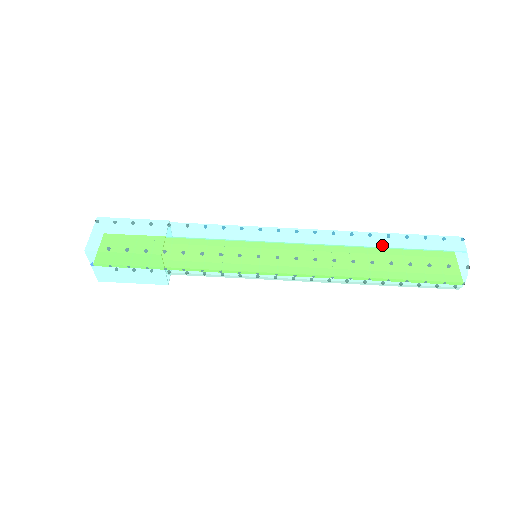
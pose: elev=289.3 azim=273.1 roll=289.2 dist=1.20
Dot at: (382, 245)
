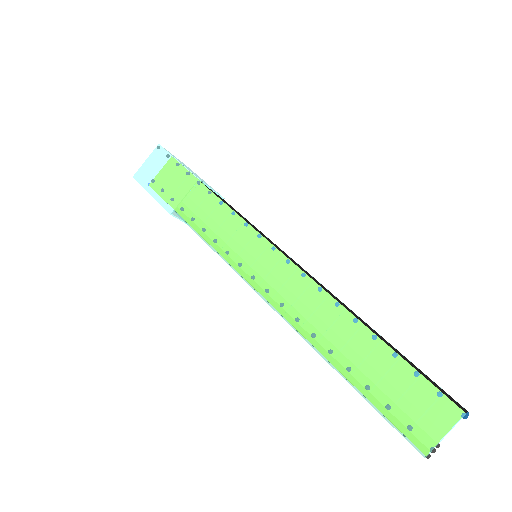
Dot at: (351, 343)
